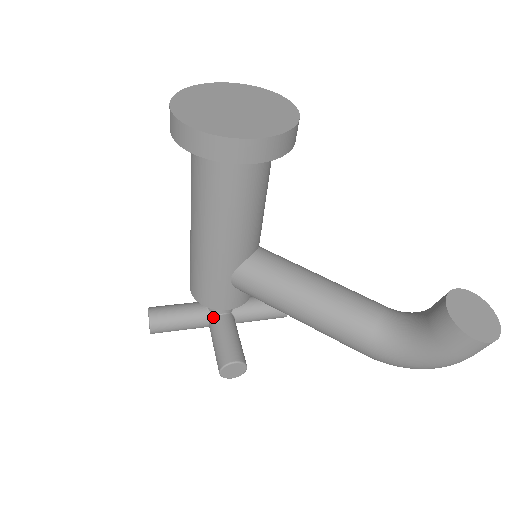
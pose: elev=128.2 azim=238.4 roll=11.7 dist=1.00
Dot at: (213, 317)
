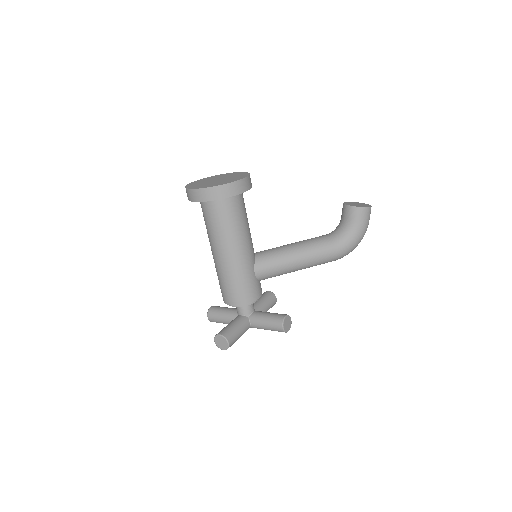
Dot at: (250, 317)
